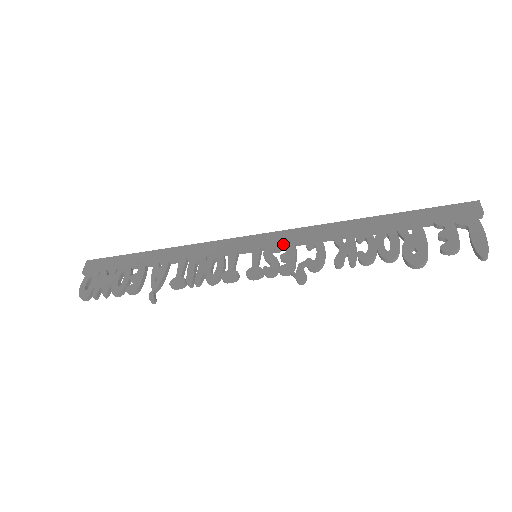
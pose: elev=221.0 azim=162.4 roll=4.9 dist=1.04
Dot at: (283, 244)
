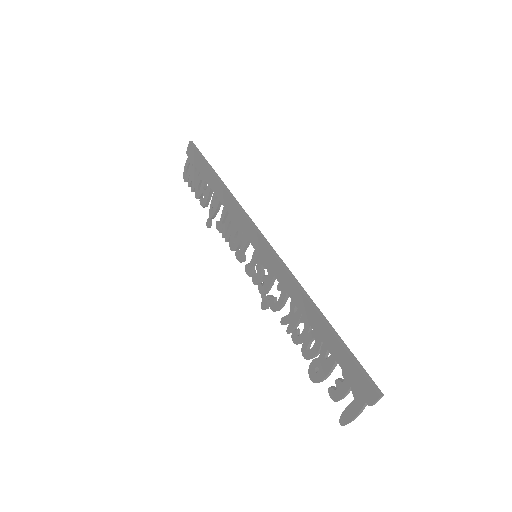
Dot at: (268, 268)
